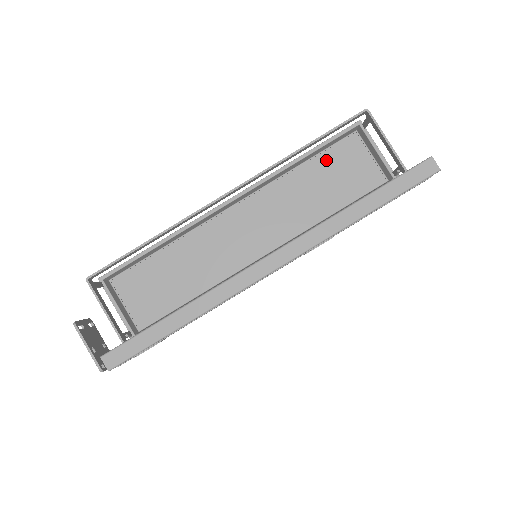
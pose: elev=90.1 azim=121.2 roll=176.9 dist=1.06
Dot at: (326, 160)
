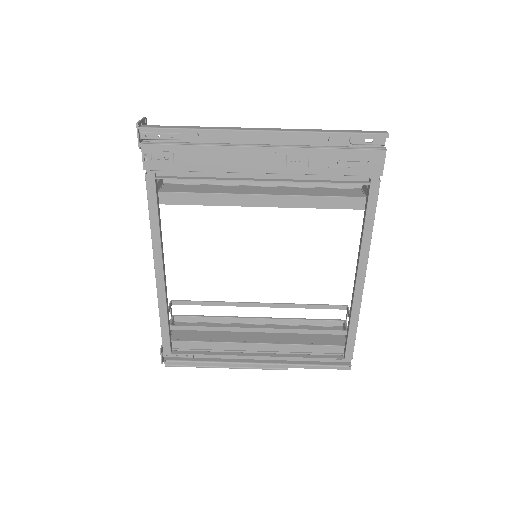
Dot at: (334, 190)
